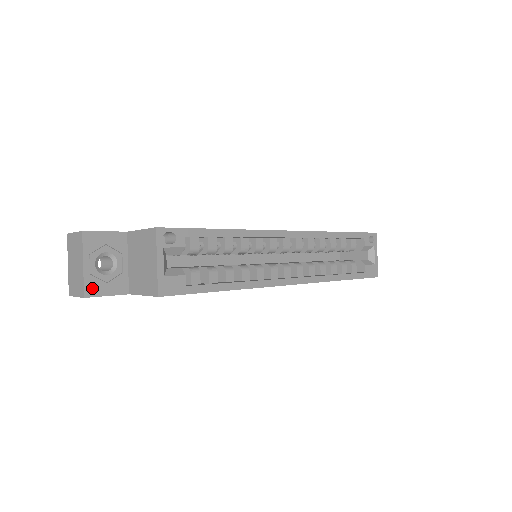
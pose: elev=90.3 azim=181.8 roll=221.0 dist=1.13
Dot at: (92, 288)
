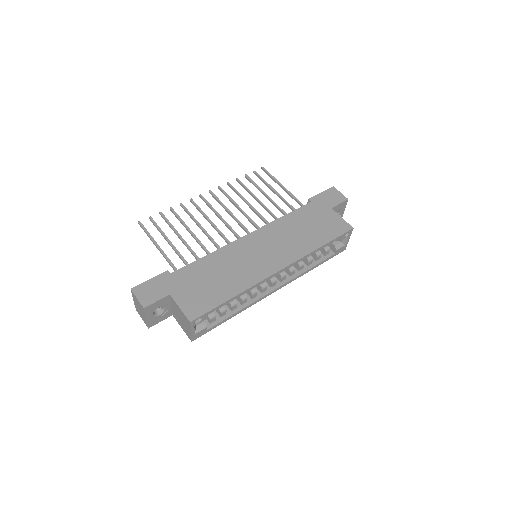
Dot at: (152, 323)
